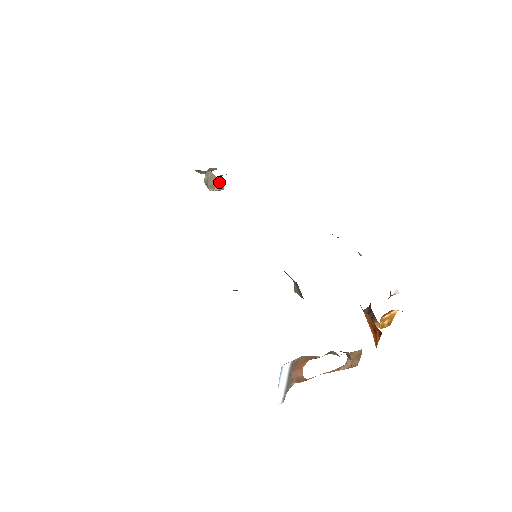
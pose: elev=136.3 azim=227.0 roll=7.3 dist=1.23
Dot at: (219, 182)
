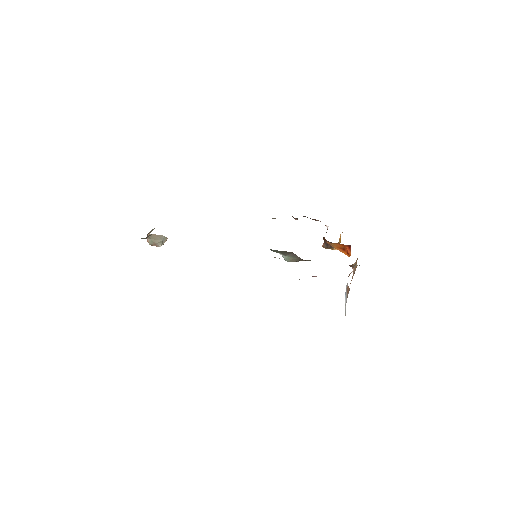
Dot at: (162, 237)
